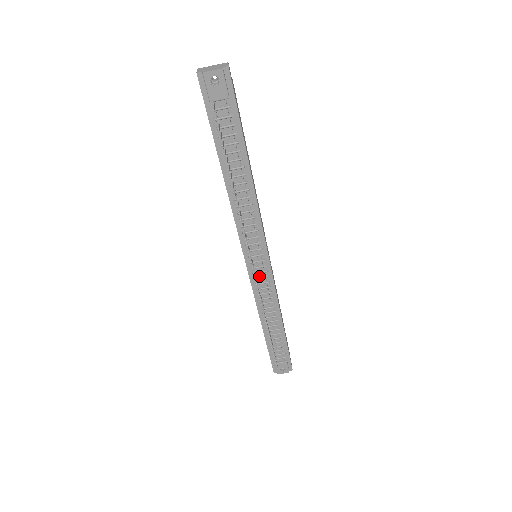
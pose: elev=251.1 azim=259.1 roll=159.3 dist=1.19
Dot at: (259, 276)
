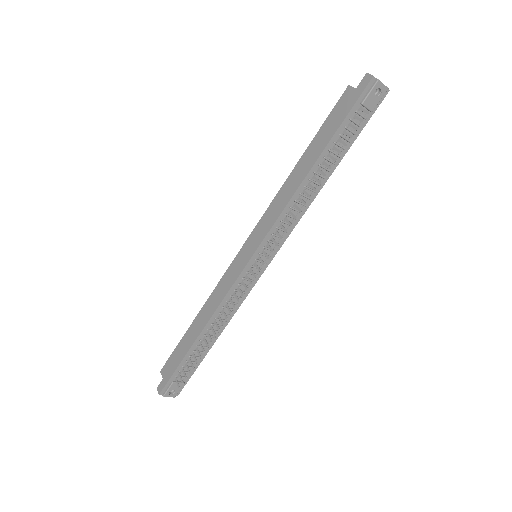
Dot at: (248, 277)
